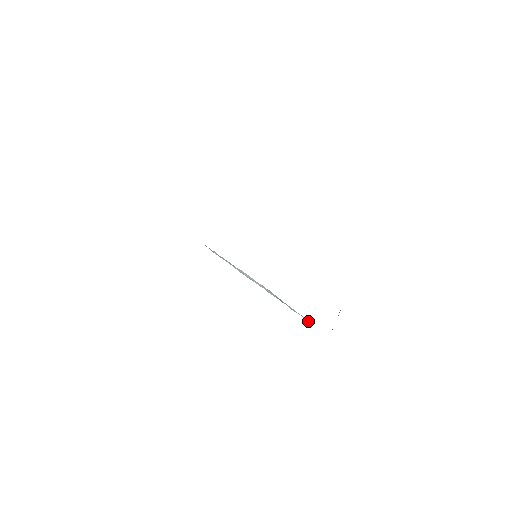
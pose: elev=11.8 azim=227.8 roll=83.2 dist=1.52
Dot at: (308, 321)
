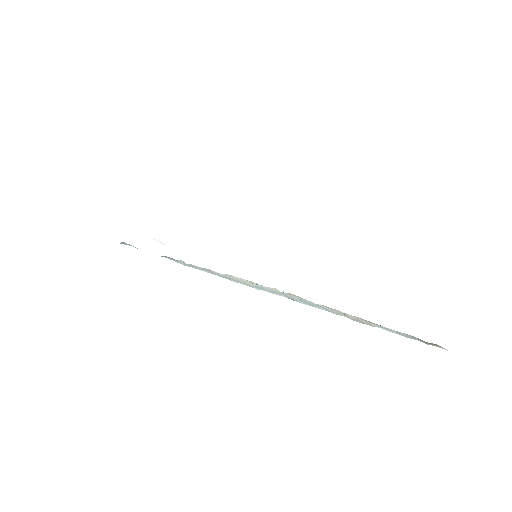
Dot at: occluded
